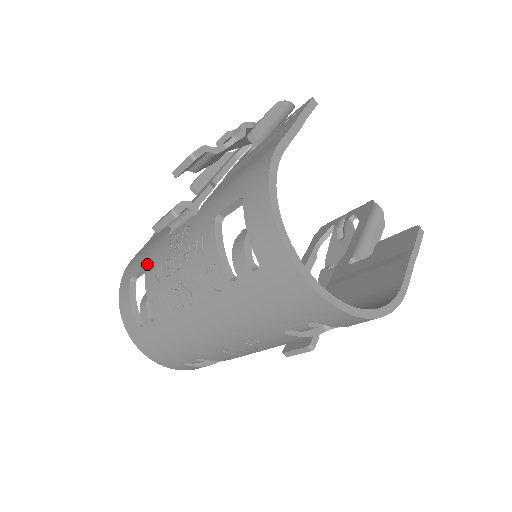
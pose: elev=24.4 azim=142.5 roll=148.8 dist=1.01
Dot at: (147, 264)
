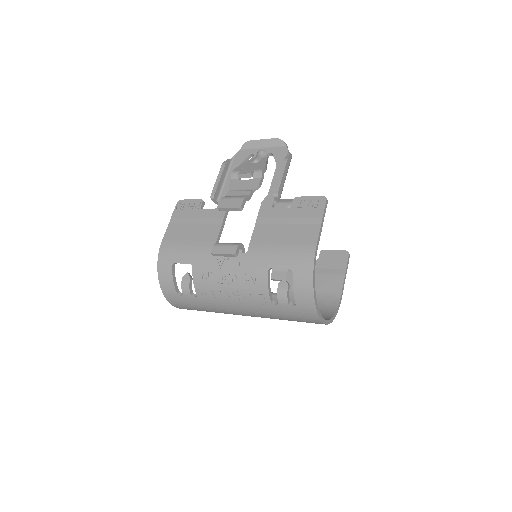
Dot at: (194, 264)
